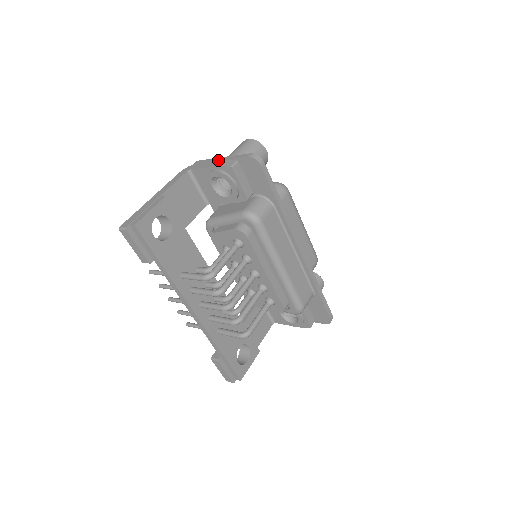
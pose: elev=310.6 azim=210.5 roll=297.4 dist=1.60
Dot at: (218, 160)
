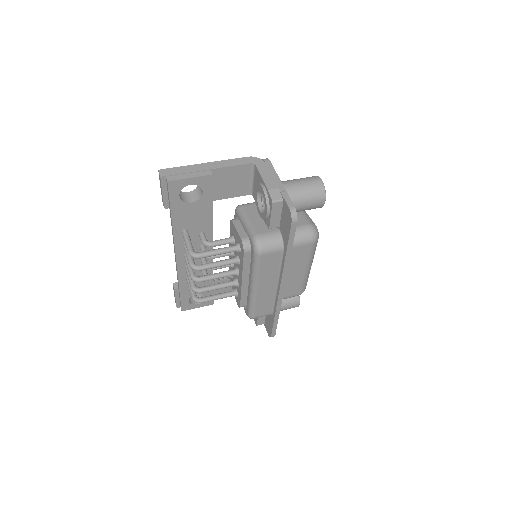
Dot at: (275, 181)
